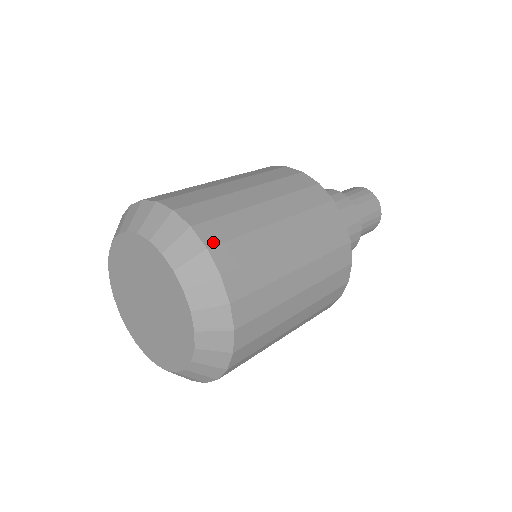
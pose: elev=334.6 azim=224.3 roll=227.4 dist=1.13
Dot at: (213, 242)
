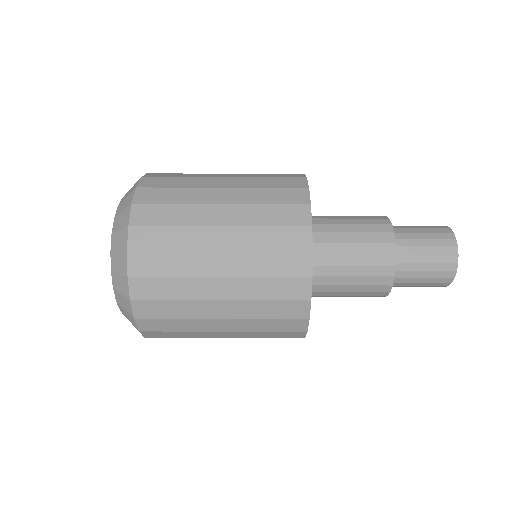
Dot at: occluded
